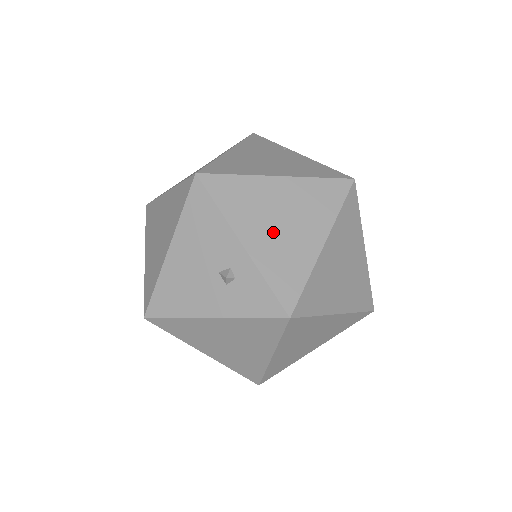
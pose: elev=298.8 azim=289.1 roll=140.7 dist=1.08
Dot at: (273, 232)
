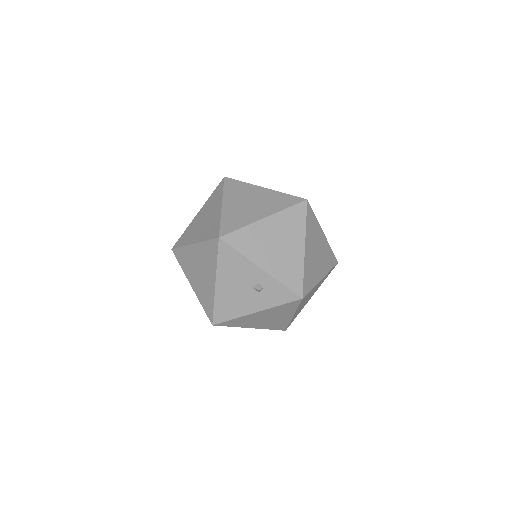
Dot at: (275, 254)
